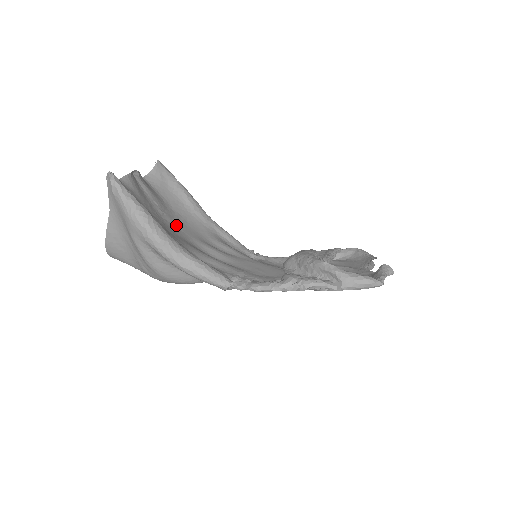
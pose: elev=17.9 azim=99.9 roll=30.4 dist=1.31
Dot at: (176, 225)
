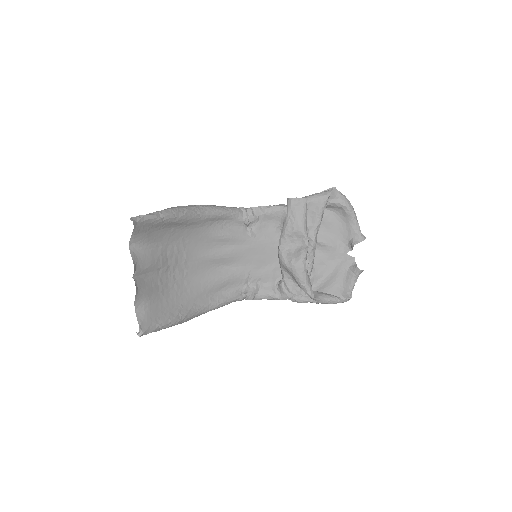
Dot at: (182, 262)
